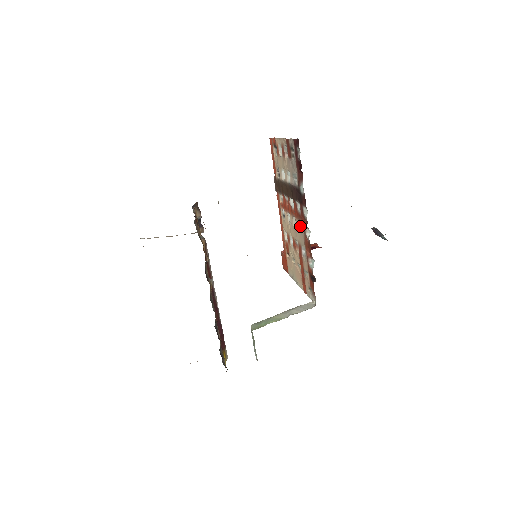
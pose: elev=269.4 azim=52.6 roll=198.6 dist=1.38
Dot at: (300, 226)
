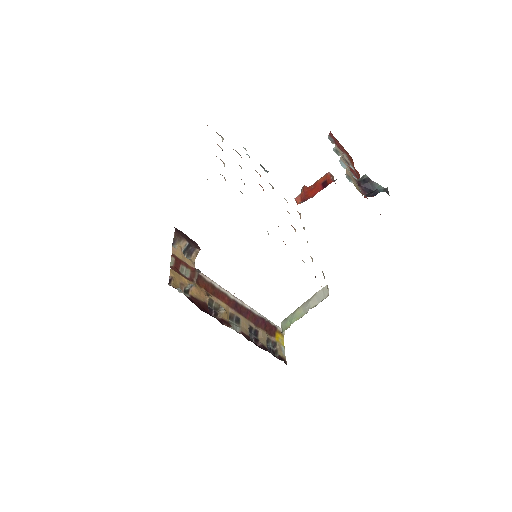
Dot at: occluded
